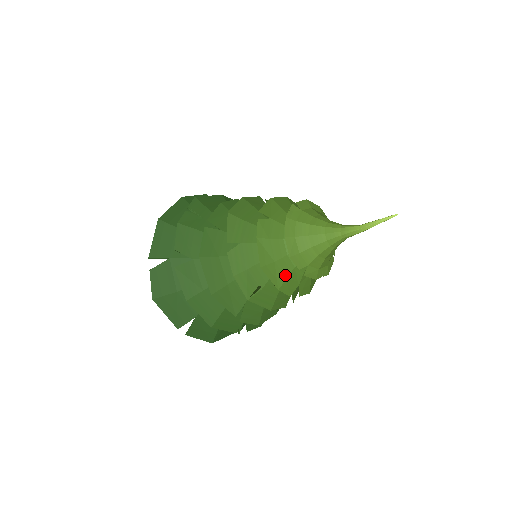
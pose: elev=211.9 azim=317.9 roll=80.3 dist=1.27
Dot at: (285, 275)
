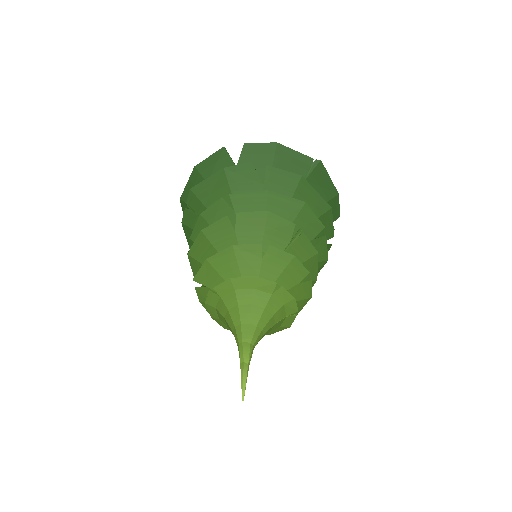
Dot at: occluded
